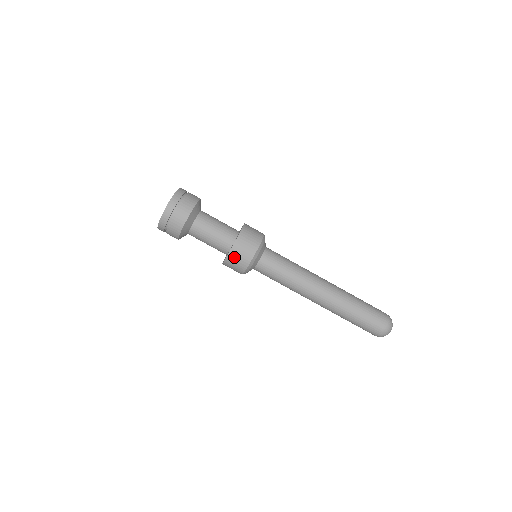
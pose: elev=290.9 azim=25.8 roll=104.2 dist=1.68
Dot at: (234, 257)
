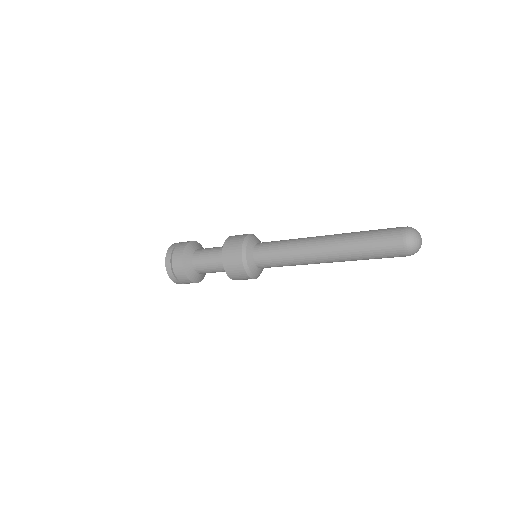
Dot at: (227, 254)
